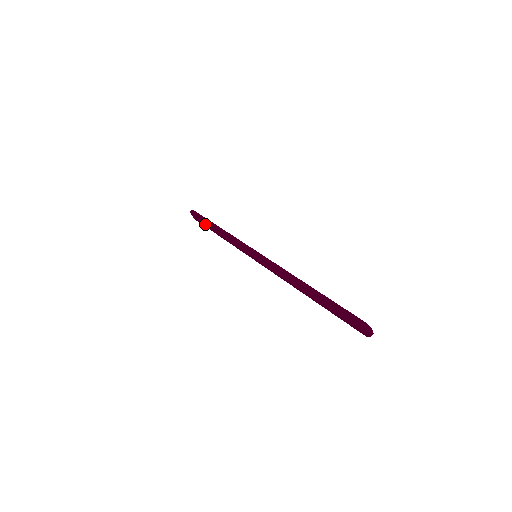
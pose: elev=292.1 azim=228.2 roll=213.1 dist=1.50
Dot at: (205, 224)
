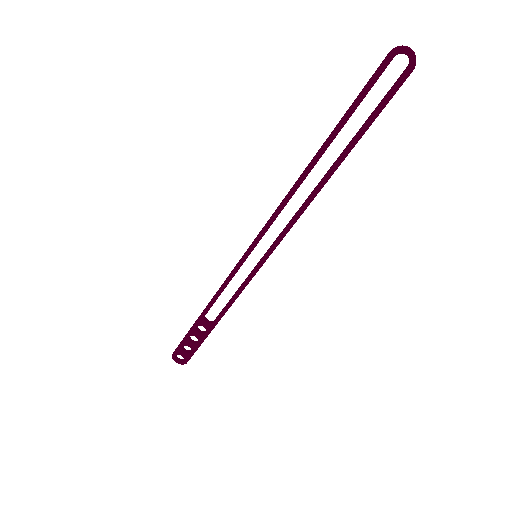
Dot at: (194, 343)
